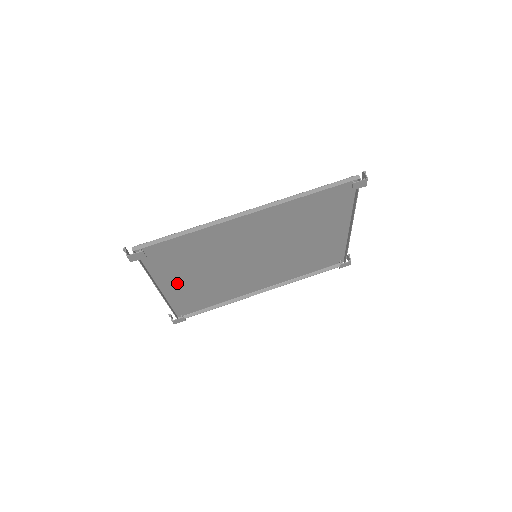
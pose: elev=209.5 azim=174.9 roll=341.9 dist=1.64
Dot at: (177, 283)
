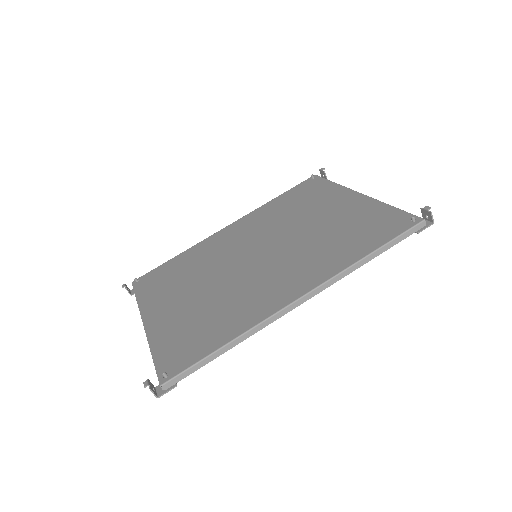
Dot at: (163, 309)
